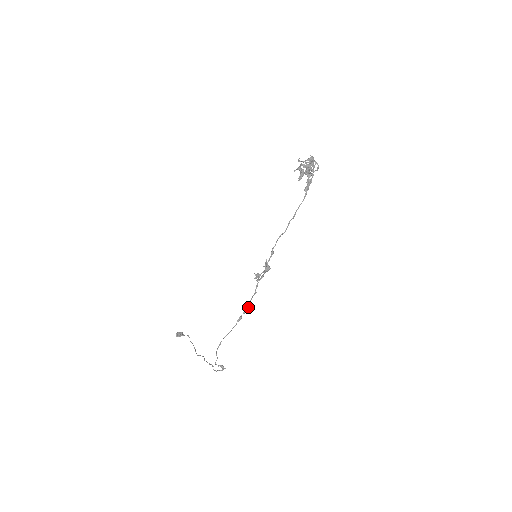
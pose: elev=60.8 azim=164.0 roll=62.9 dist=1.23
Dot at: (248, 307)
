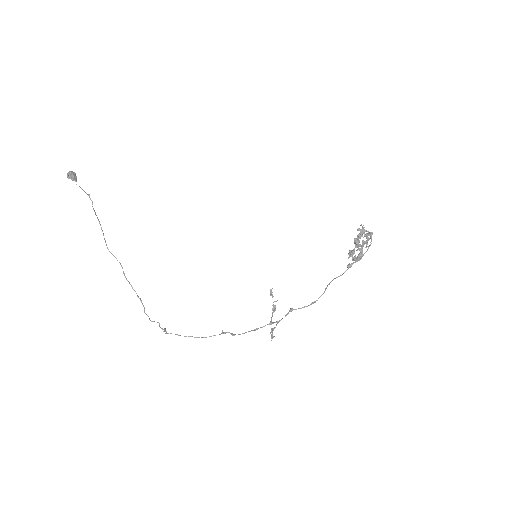
Dot at: (240, 334)
